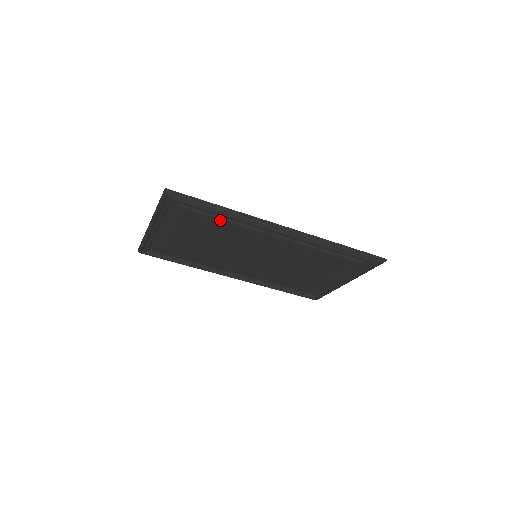
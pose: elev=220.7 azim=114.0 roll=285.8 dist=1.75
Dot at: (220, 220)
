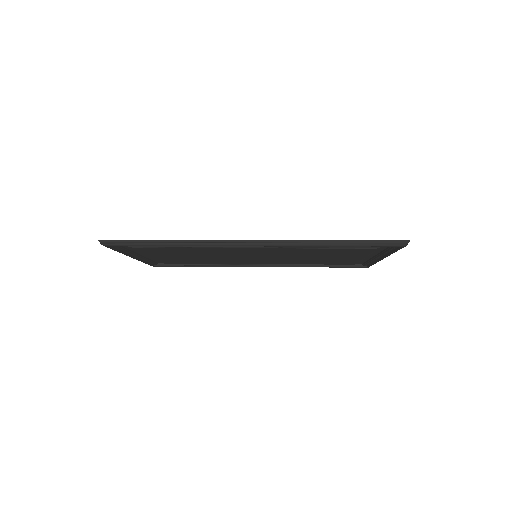
Dot at: (179, 247)
